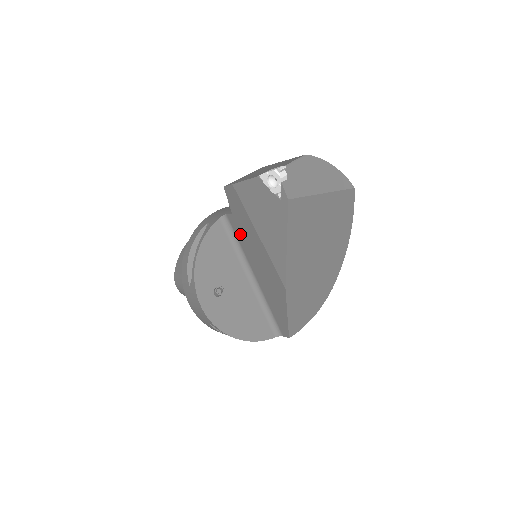
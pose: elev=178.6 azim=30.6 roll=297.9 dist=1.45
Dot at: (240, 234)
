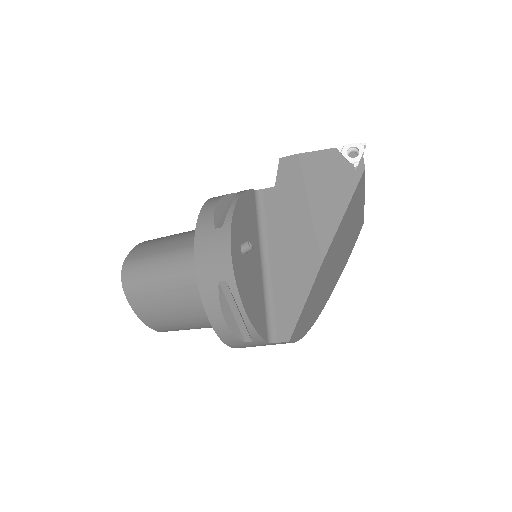
Dot at: (274, 209)
